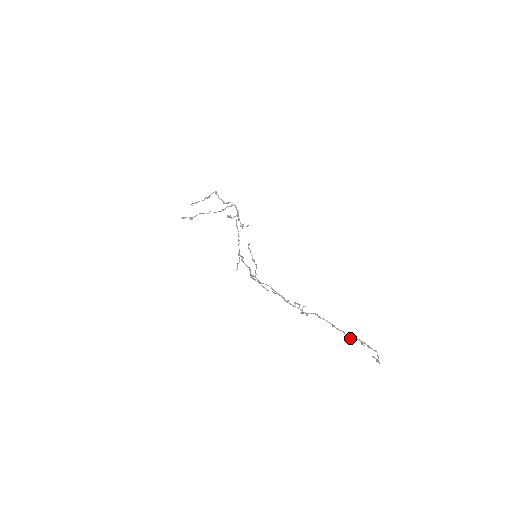
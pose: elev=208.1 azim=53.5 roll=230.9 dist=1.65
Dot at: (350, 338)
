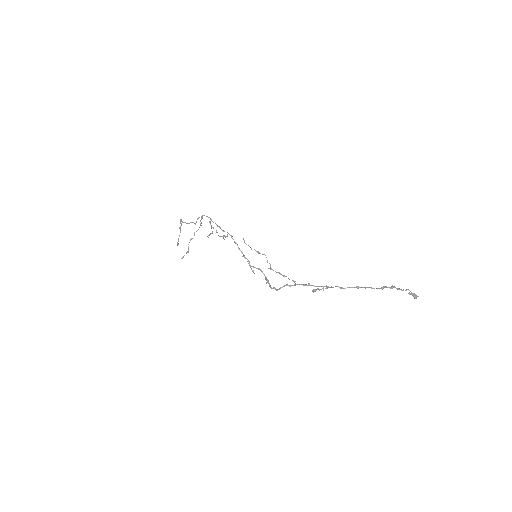
Dot at: occluded
